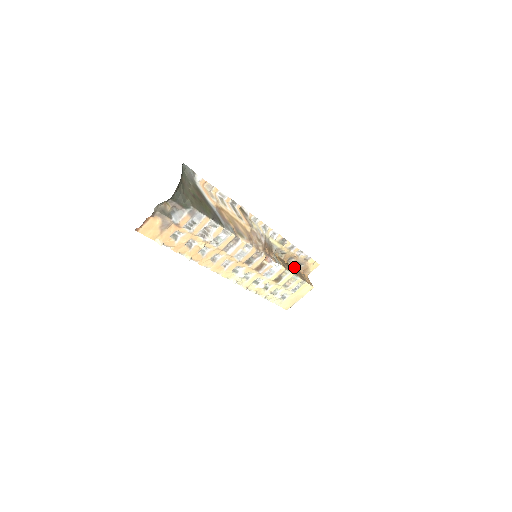
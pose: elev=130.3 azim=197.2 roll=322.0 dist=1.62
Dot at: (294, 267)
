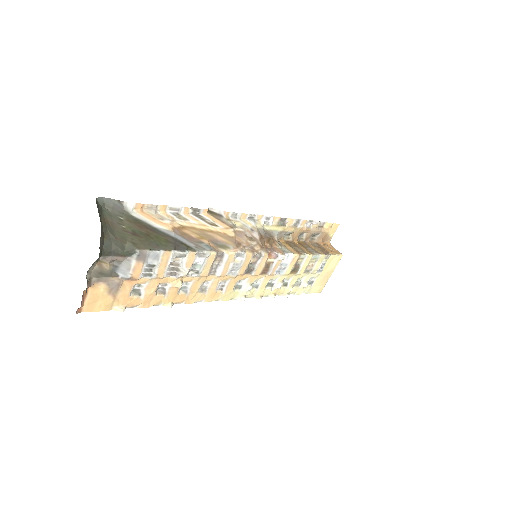
Dot at: (309, 242)
